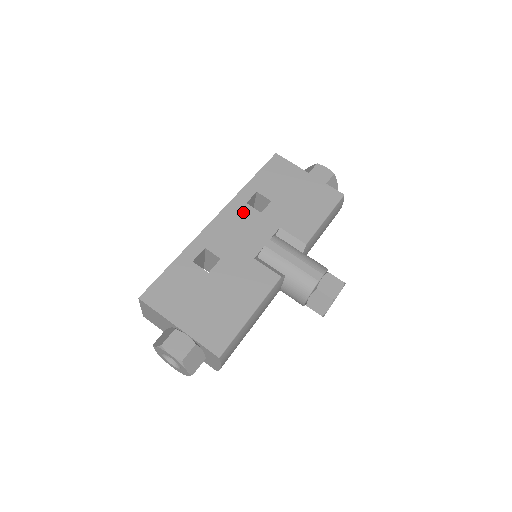
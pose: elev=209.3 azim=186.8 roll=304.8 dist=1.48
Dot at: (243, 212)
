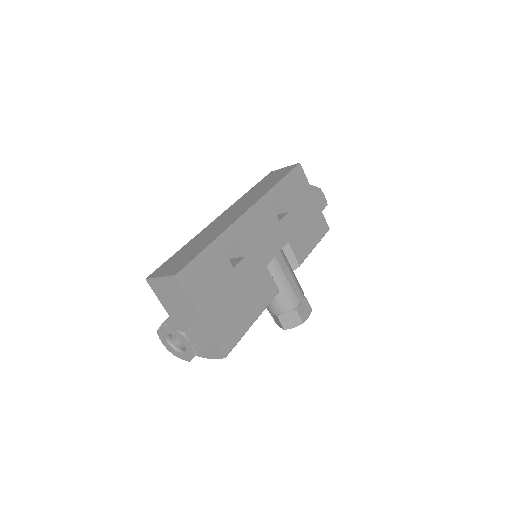
Dot at: (268, 214)
